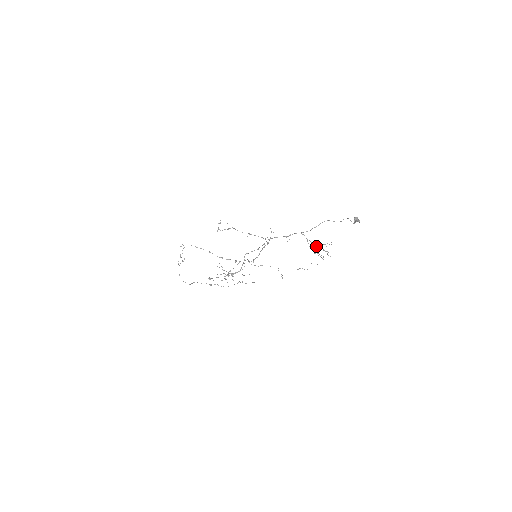
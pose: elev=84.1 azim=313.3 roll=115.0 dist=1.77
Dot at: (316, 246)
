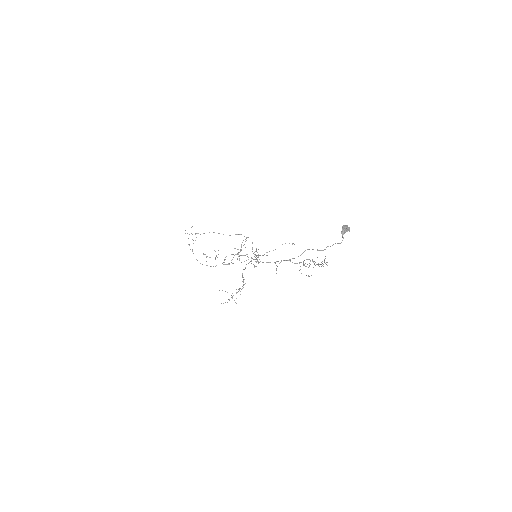
Dot at: occluded
